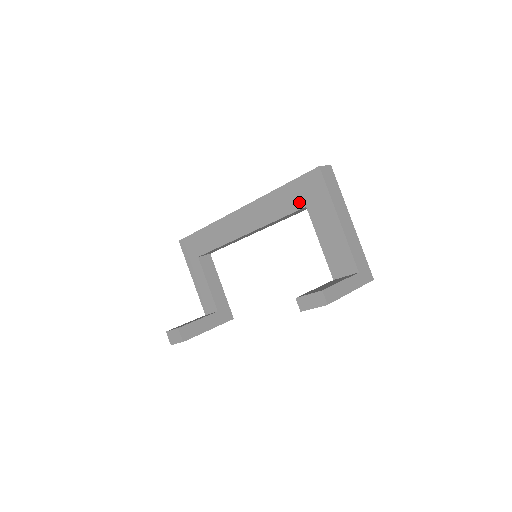
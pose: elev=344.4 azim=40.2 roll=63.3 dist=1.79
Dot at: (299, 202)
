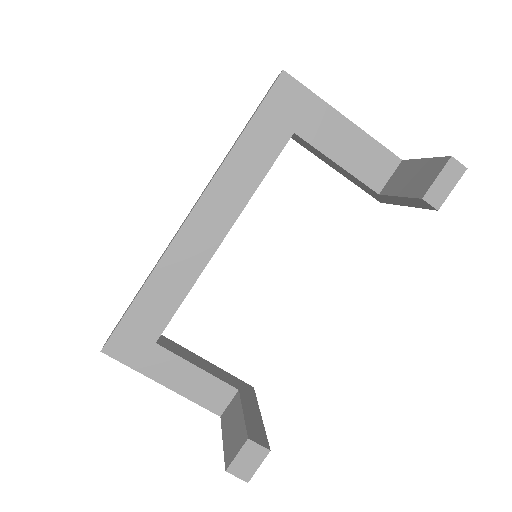
Dot at: (281, 134)
